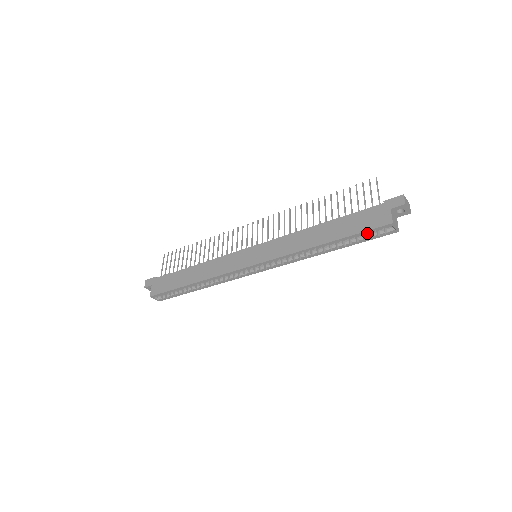
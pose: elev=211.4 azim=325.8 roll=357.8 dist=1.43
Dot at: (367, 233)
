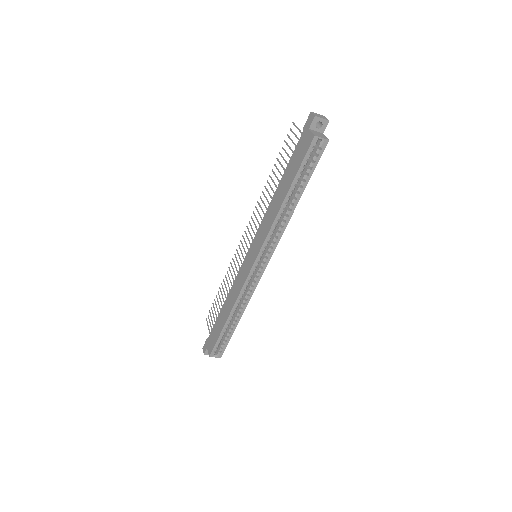
Dot at: (306, 161)
